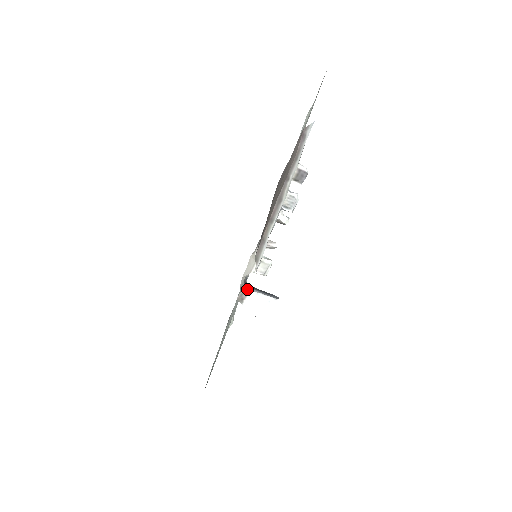
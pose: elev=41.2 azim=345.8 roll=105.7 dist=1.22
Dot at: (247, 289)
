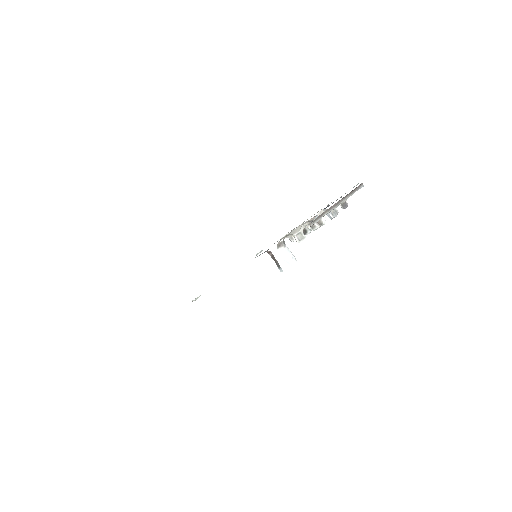
Dot at: occluded
